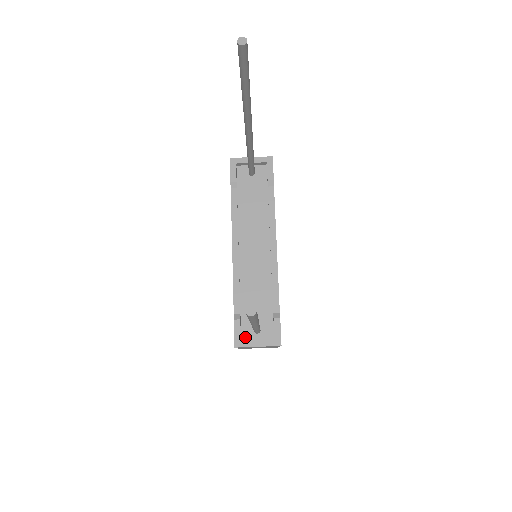
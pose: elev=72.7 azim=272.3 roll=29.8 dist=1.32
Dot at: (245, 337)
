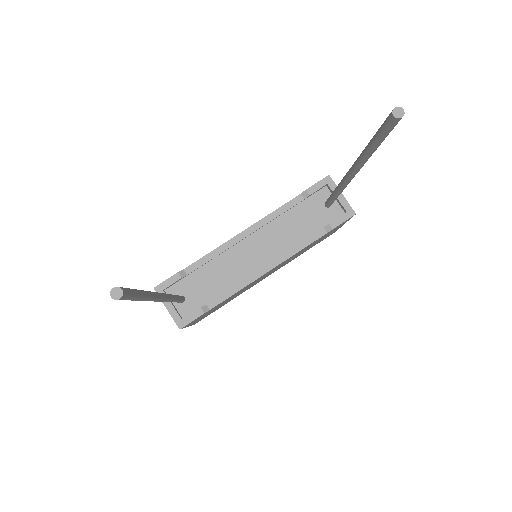
Dot at: (170, 292)
